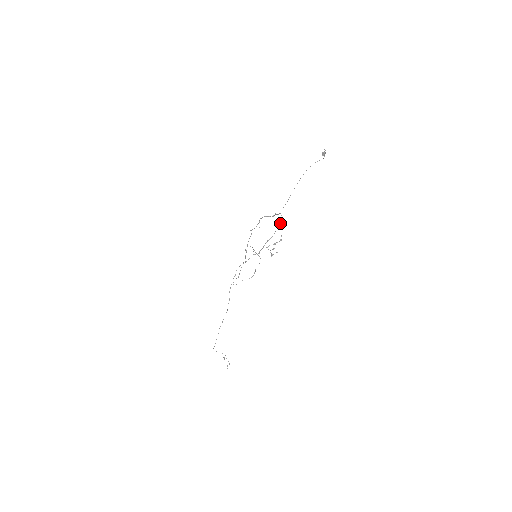
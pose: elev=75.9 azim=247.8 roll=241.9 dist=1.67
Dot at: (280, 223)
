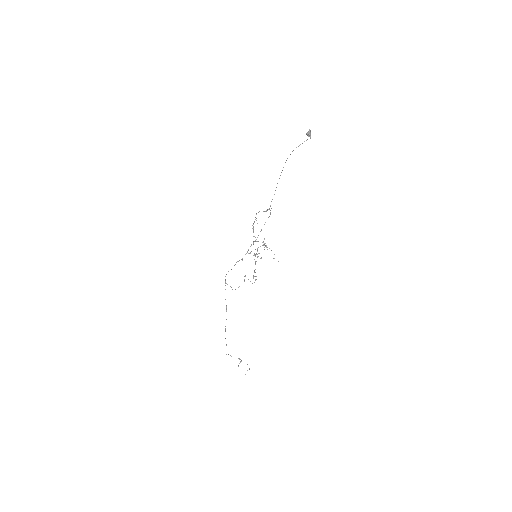
Dot at: occluded
